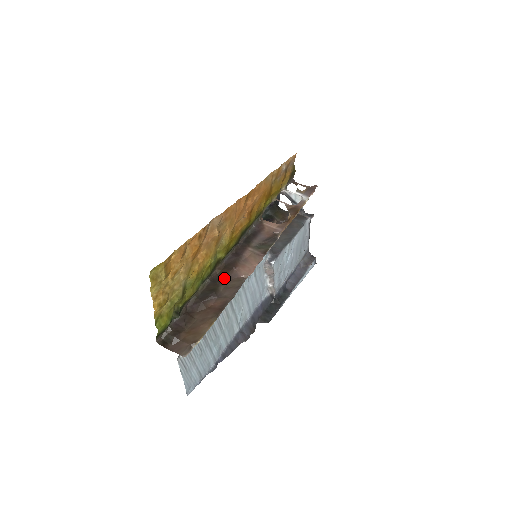
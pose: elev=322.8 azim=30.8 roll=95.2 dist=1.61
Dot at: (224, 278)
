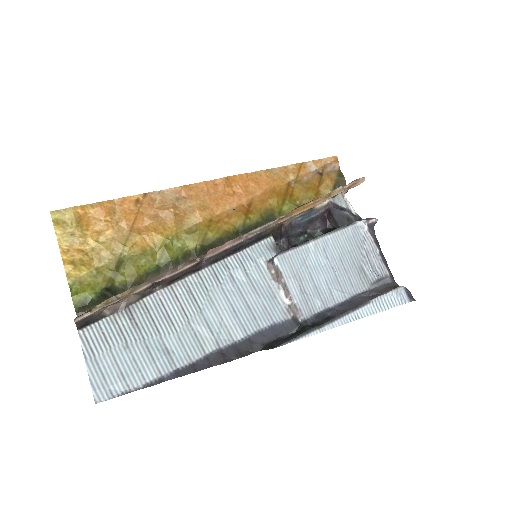
Dot at: occluded
